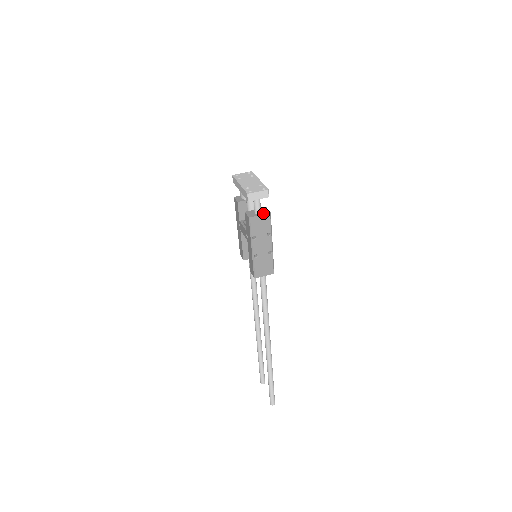
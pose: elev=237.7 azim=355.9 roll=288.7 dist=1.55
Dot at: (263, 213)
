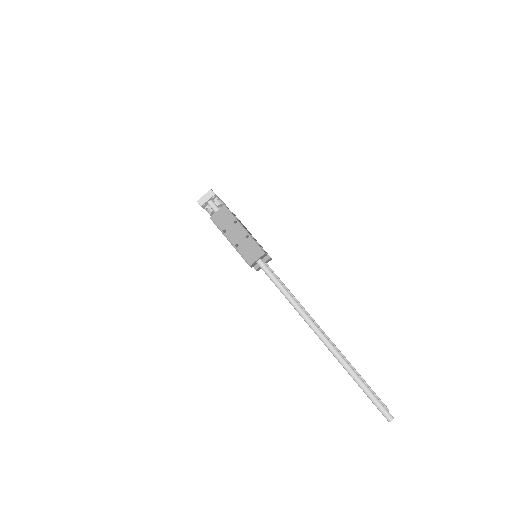
Dot at: (220, 209)
